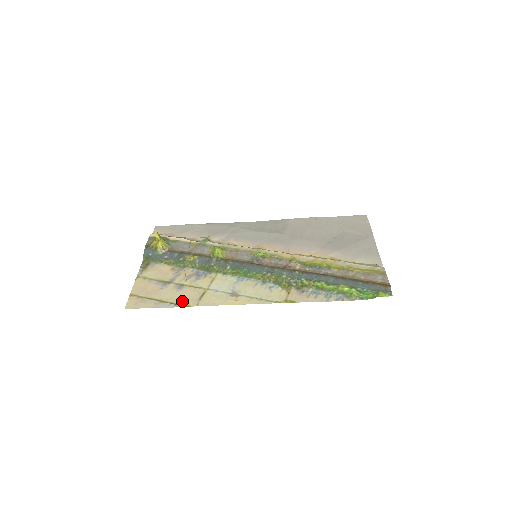
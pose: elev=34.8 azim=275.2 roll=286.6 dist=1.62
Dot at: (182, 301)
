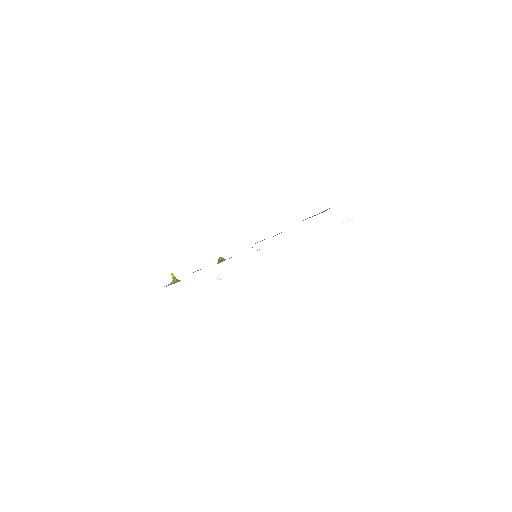
Dot at: occluded
